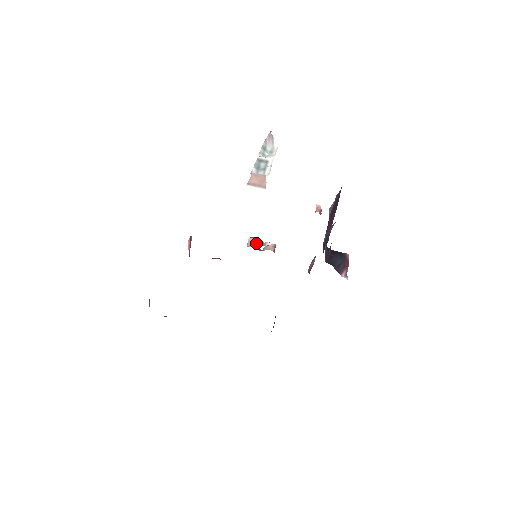
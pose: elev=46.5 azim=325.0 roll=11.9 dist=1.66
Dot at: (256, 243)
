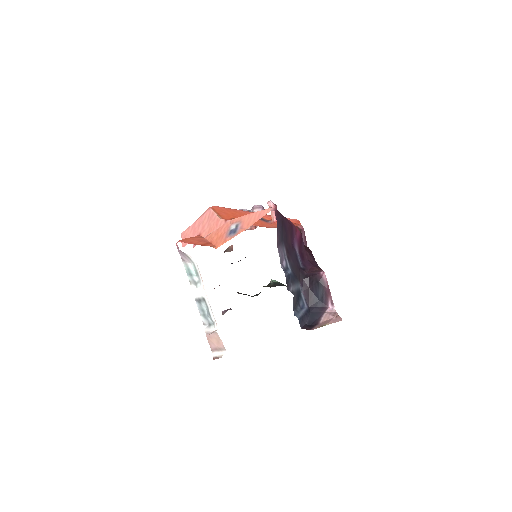
Dot at: occluded
